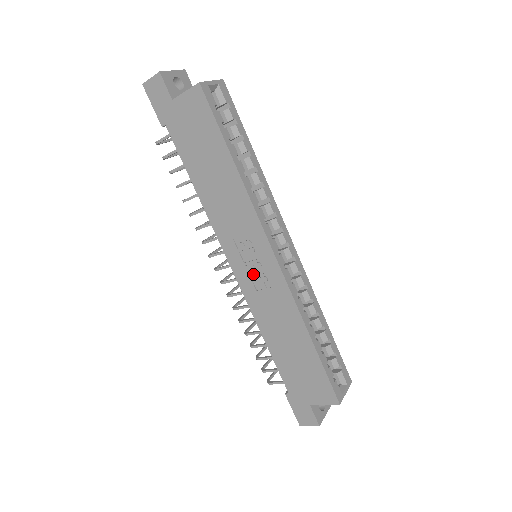
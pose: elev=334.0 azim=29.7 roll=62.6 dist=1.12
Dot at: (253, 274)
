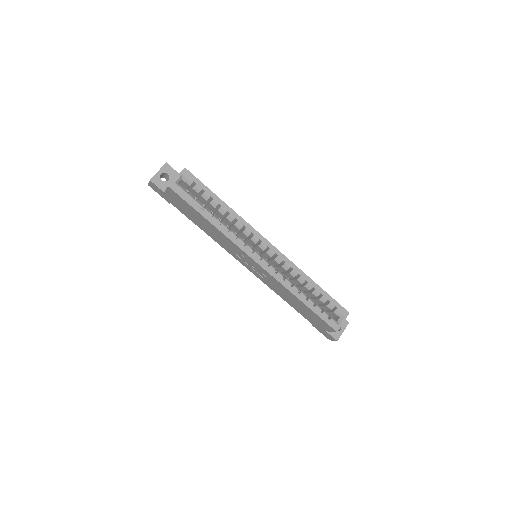
Dot at: (256, 270)
